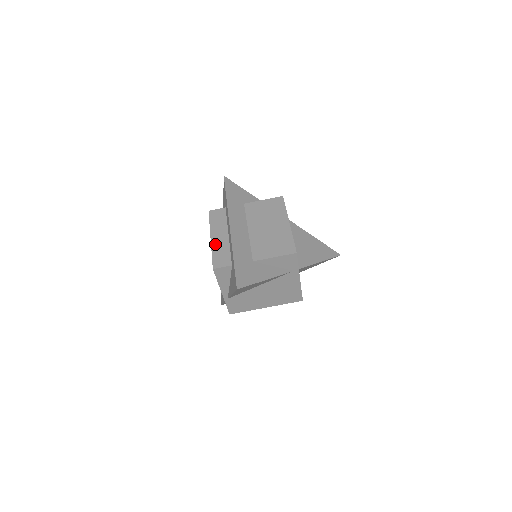
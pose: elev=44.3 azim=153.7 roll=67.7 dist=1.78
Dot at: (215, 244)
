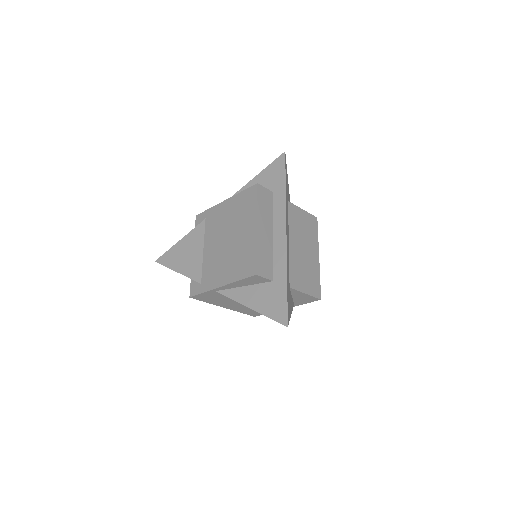
Dot at: (261, 239)
